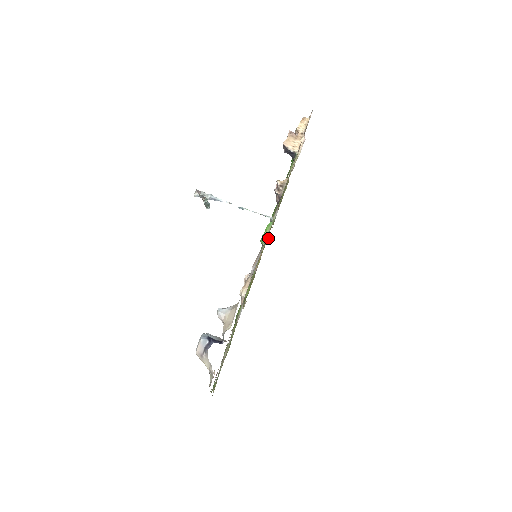
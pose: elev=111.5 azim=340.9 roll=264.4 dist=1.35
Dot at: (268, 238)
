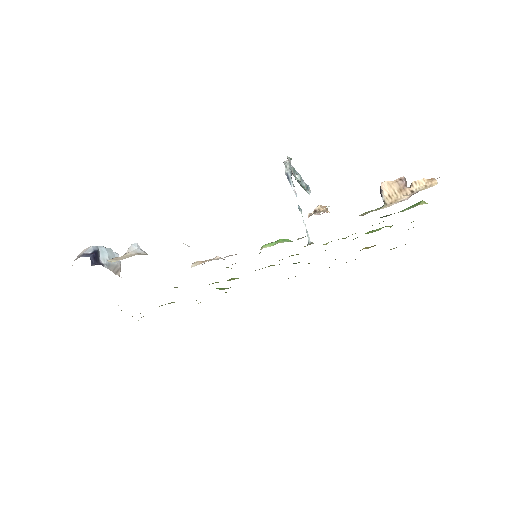
Dot at: occluded
